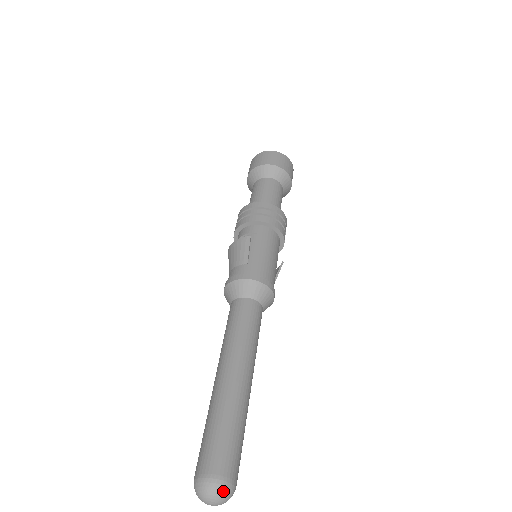
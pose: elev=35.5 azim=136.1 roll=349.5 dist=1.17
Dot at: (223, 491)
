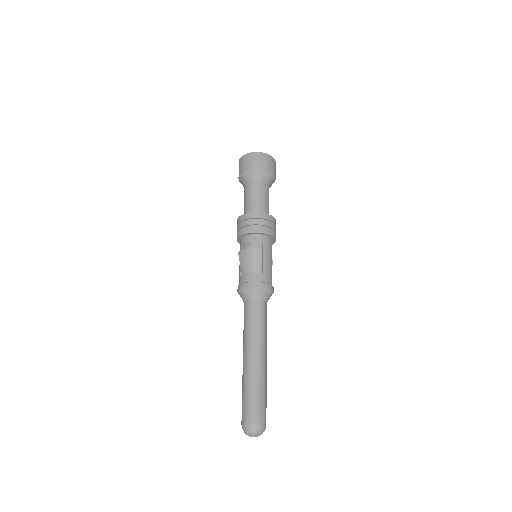
Dot at: (263, 431)
